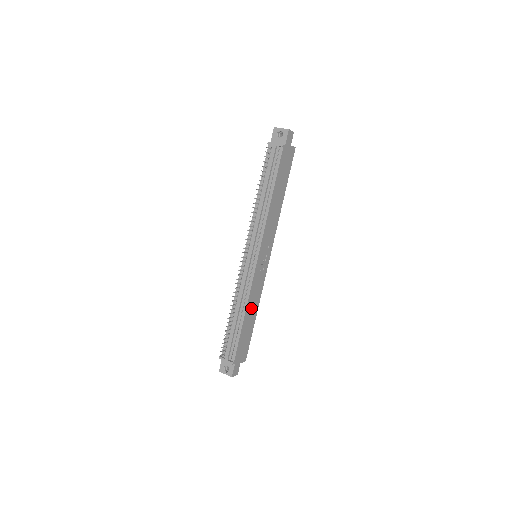
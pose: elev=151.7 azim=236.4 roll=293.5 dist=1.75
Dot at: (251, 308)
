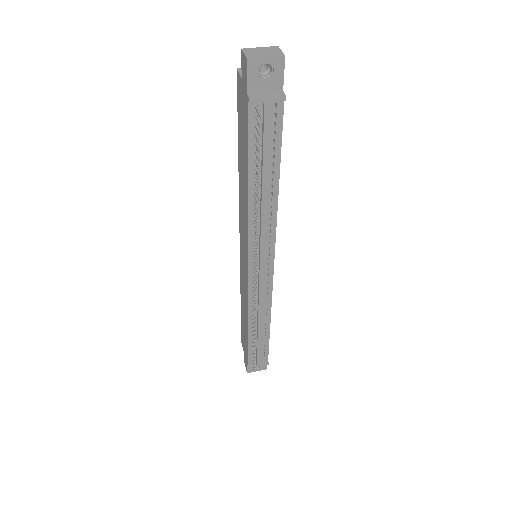
Dot at: occluded
